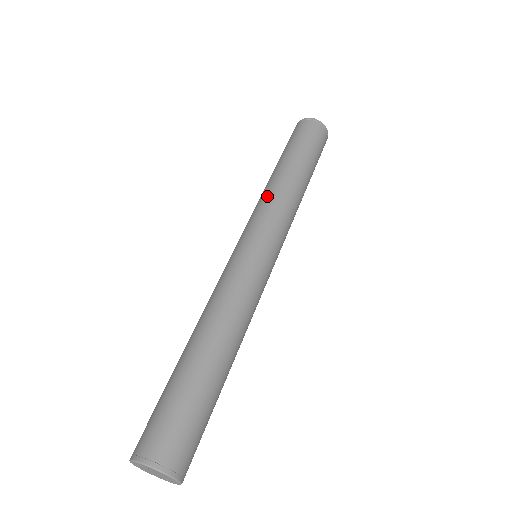
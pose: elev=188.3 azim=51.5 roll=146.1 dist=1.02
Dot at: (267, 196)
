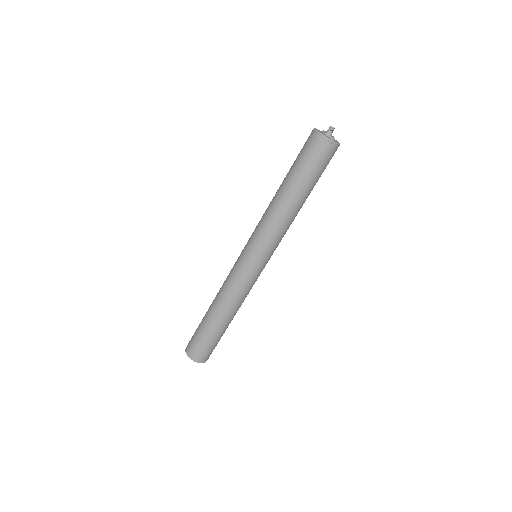
Dot at: (265, 217)
